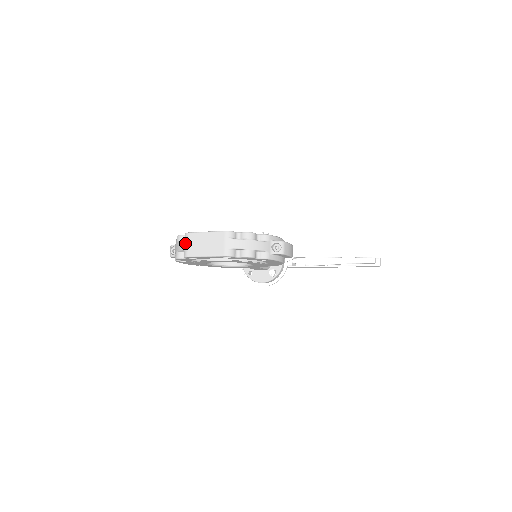
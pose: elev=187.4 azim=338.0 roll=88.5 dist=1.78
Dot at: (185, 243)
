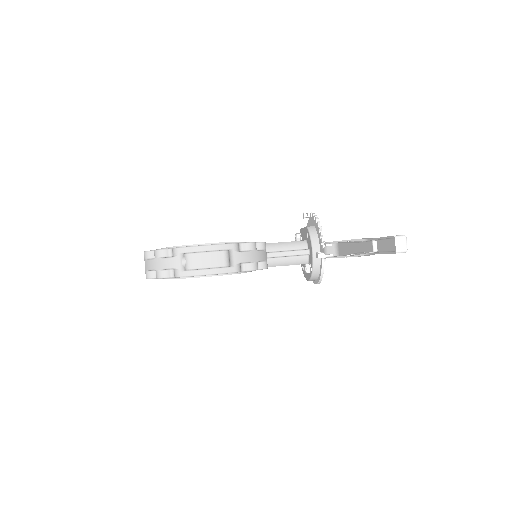
Dot at: occluded
